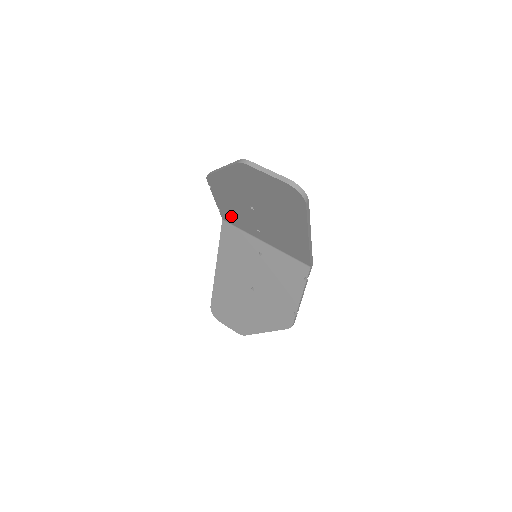
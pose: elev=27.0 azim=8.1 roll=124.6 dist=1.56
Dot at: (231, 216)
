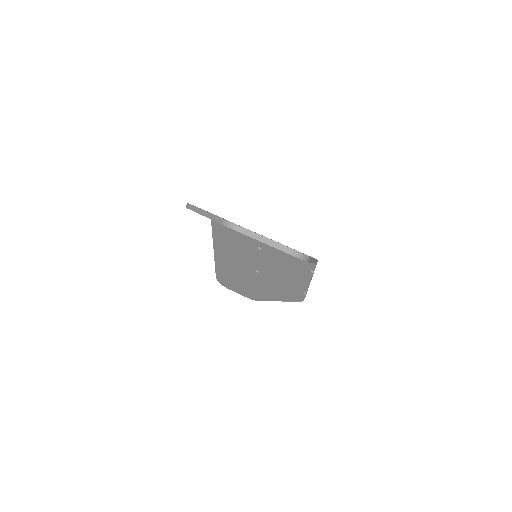
Dot at: occluded
